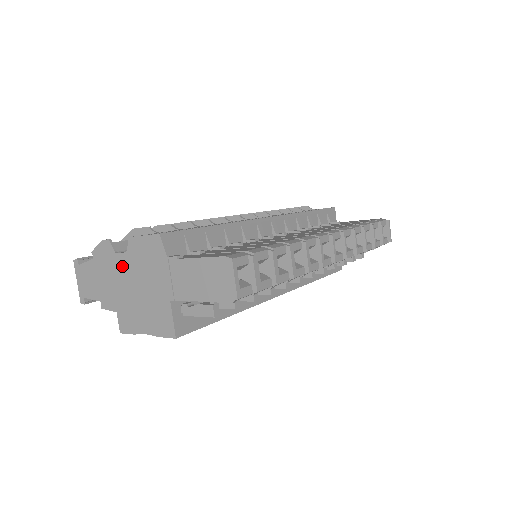
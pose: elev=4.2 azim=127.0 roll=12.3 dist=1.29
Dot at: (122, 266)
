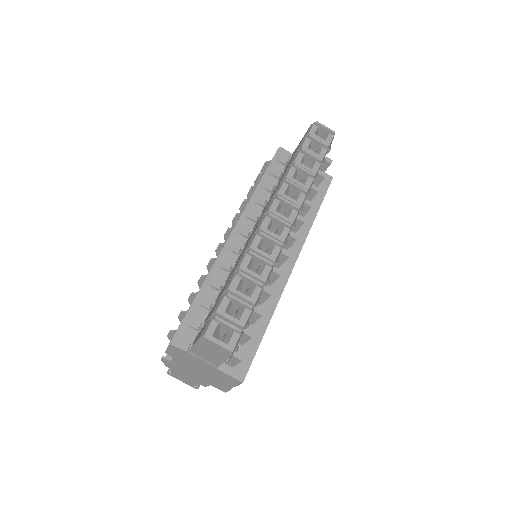
Dot at: (182, 366)
